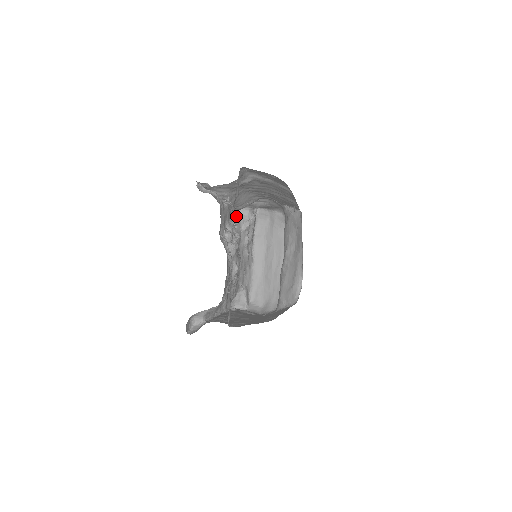
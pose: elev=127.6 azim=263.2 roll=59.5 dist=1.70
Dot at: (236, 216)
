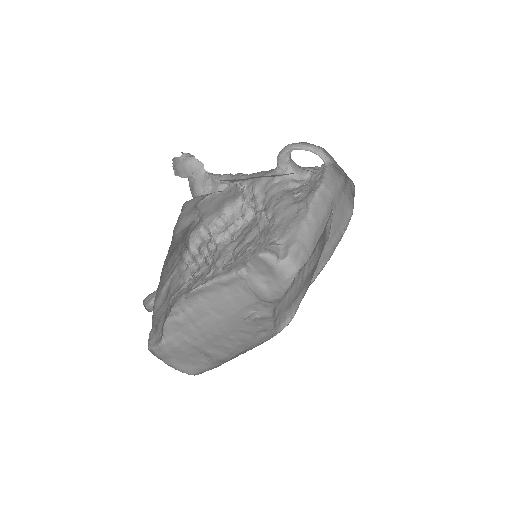
Dot at: (278, 173)
